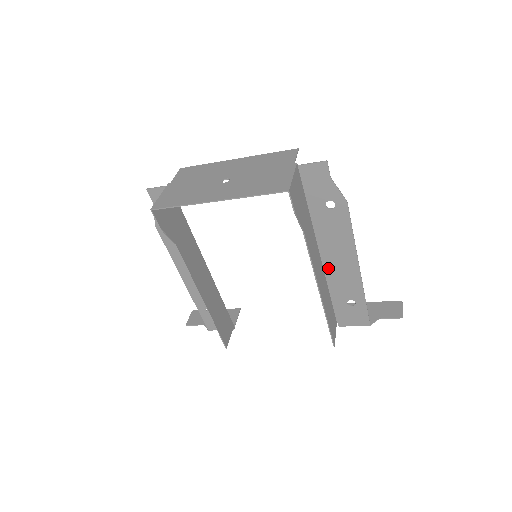
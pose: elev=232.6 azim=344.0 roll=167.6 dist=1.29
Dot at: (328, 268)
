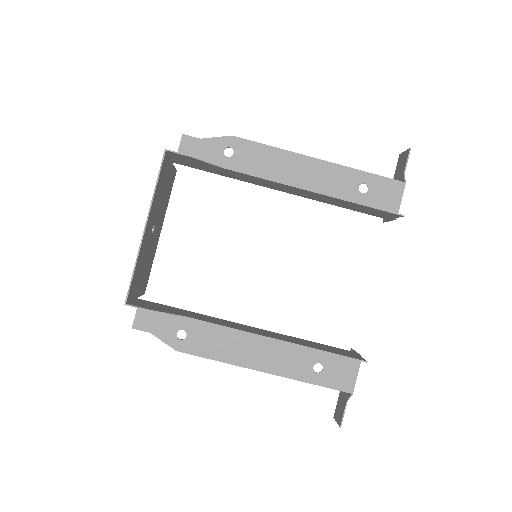
Dot at: occluded
